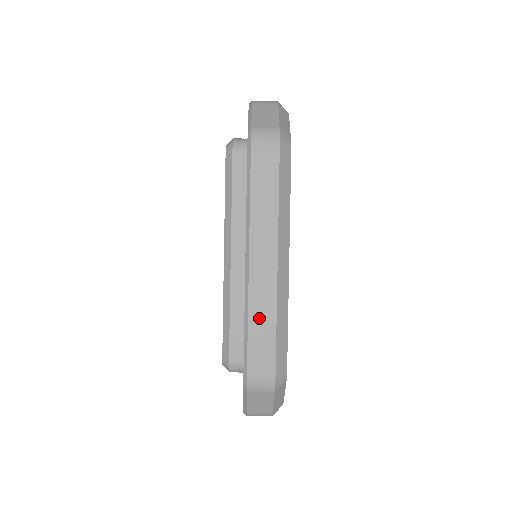
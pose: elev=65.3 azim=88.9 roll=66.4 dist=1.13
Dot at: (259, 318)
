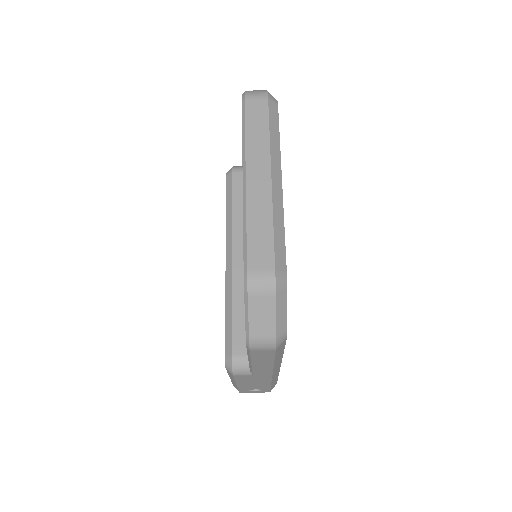
Dot at: (257, 222)
